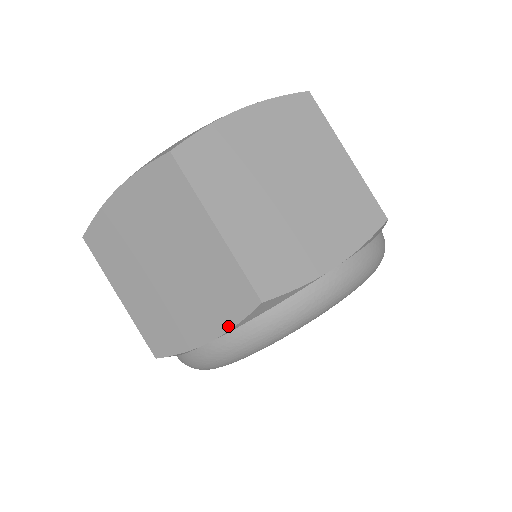
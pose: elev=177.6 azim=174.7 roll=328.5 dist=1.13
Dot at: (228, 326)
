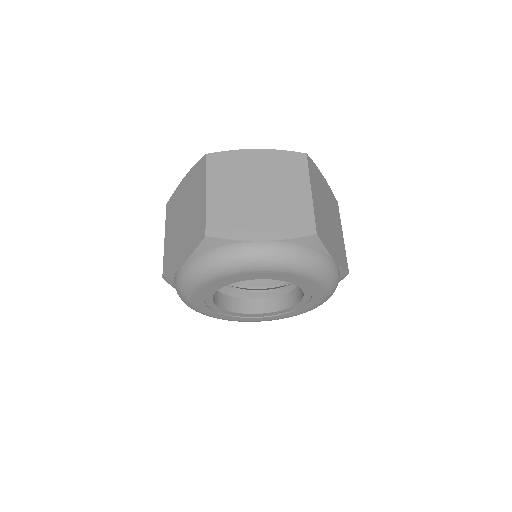
Dot at: (285, 237)
